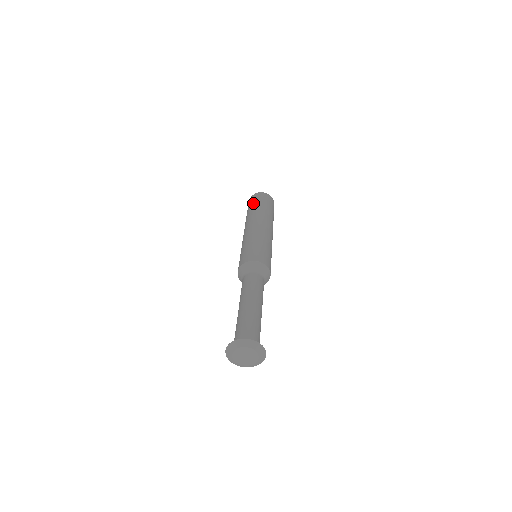
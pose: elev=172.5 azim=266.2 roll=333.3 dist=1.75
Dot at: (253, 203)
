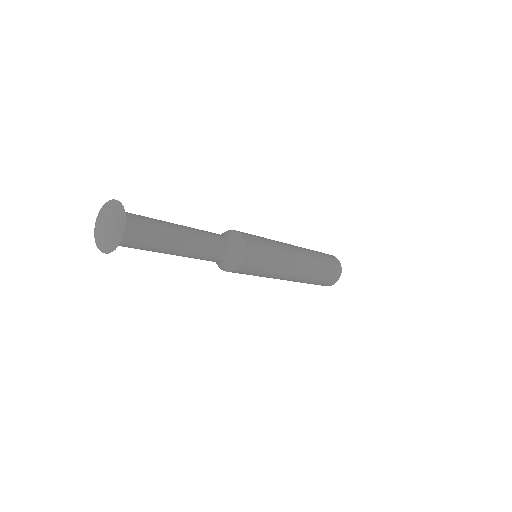
Dot at: occluded
